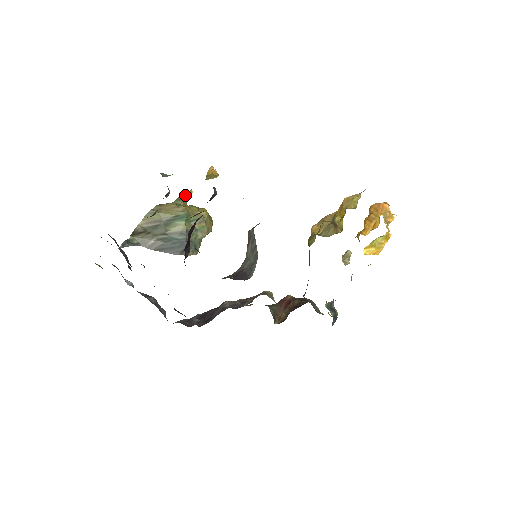
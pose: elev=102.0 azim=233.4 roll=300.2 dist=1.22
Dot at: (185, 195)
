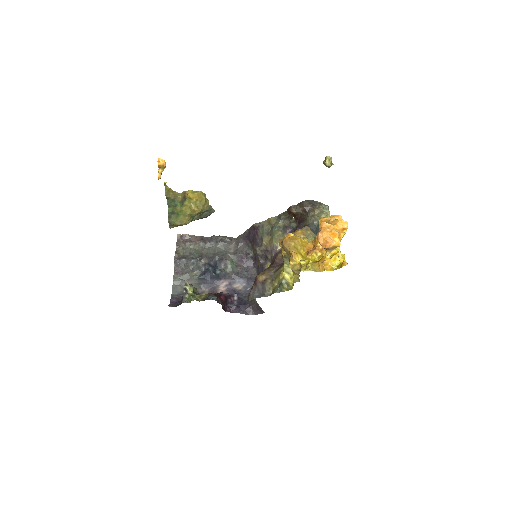
Dot at: (166, 190)
